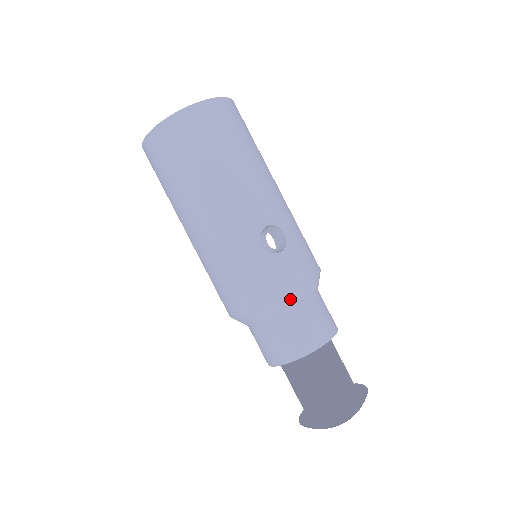
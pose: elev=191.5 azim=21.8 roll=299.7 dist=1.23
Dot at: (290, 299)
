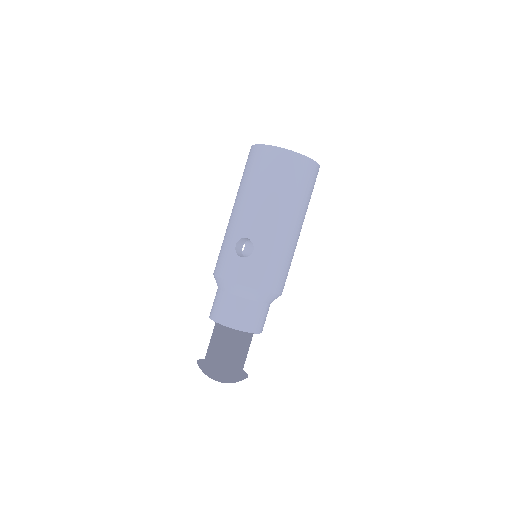
Dot at: (228, 285)
